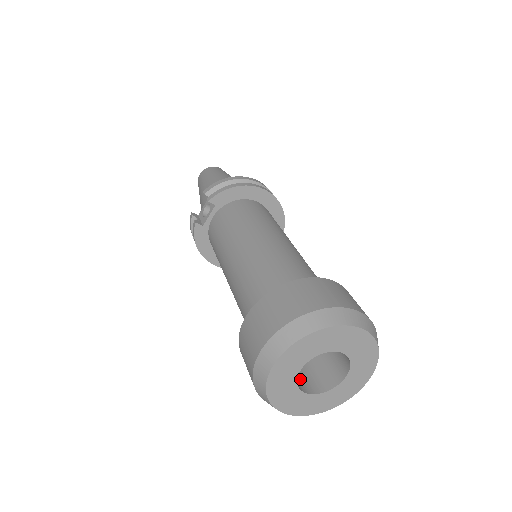
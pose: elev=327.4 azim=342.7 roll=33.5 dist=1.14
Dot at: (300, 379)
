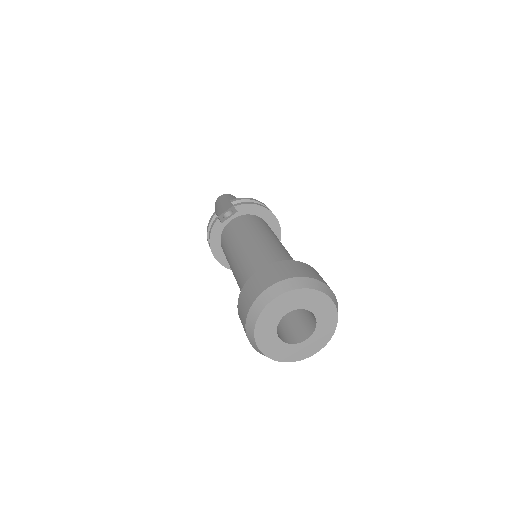
Dot at: occluded
